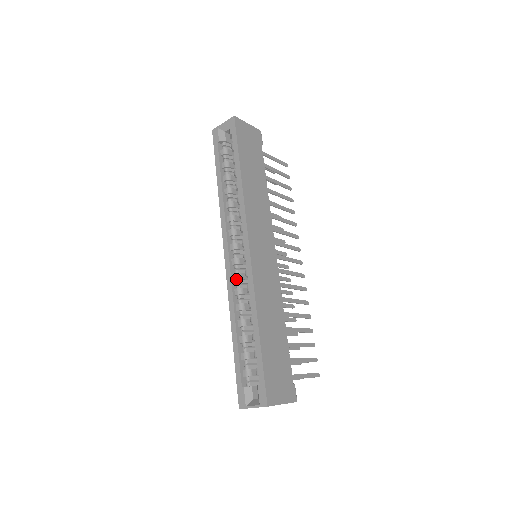
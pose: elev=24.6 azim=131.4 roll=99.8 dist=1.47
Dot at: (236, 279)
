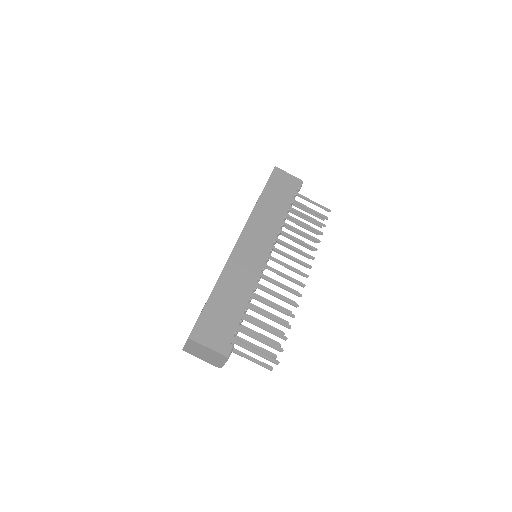
Dot at: occluded
